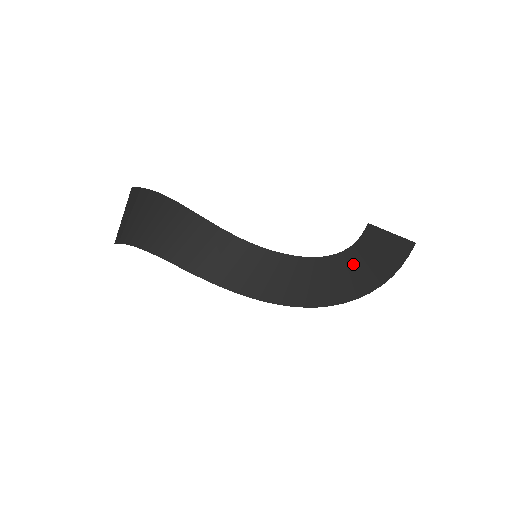
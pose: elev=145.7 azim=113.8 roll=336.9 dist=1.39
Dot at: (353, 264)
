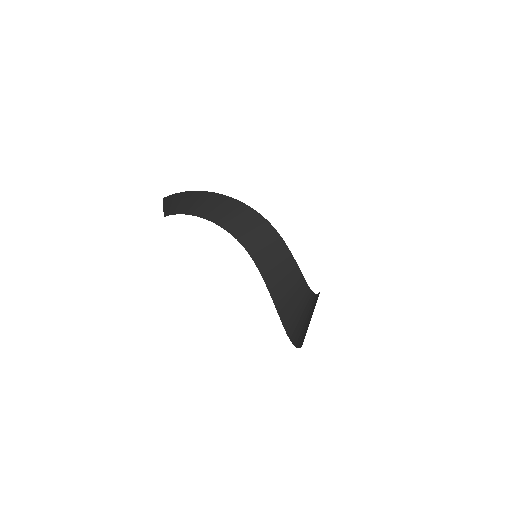
Dot at: (304, 308)
